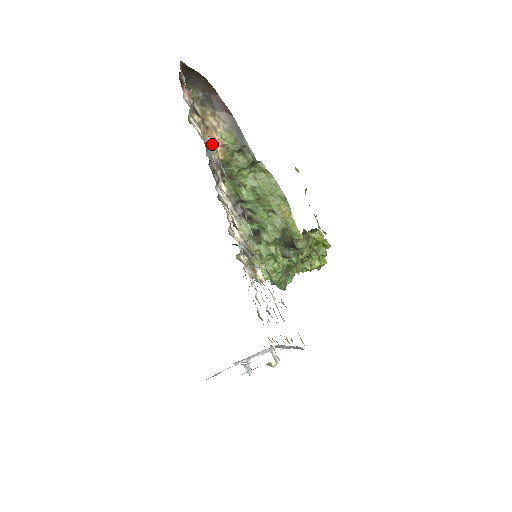
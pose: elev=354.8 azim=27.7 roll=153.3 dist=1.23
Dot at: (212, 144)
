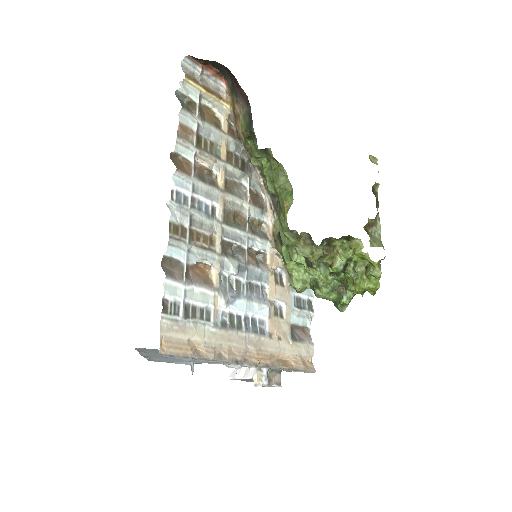
Dot at: (239, 133)
